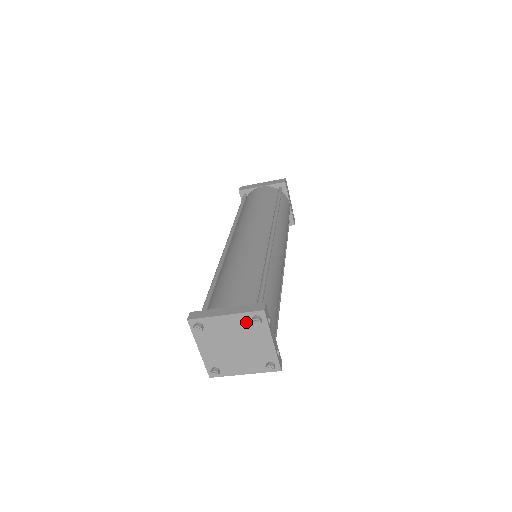
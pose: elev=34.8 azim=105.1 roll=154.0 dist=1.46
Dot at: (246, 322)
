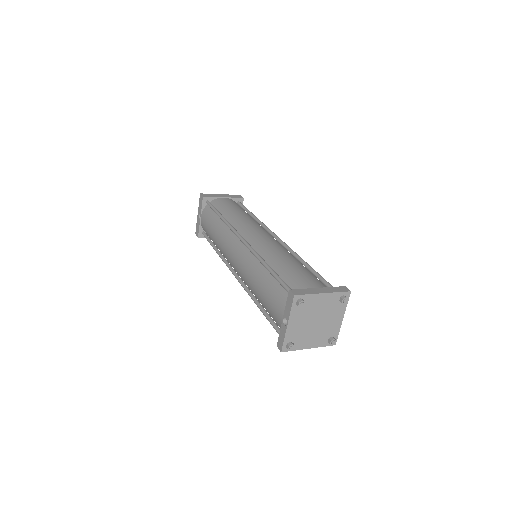
Dot at: (334, 301)
